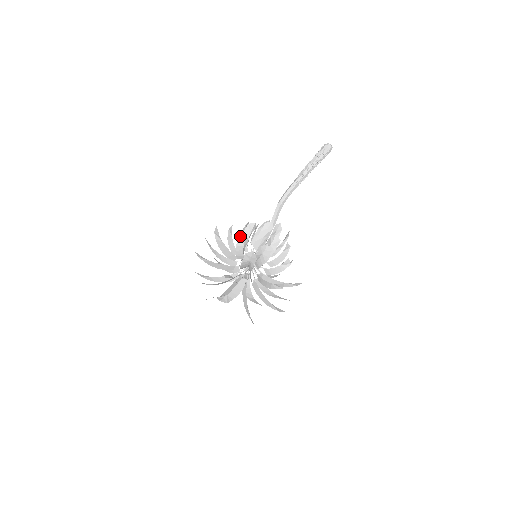
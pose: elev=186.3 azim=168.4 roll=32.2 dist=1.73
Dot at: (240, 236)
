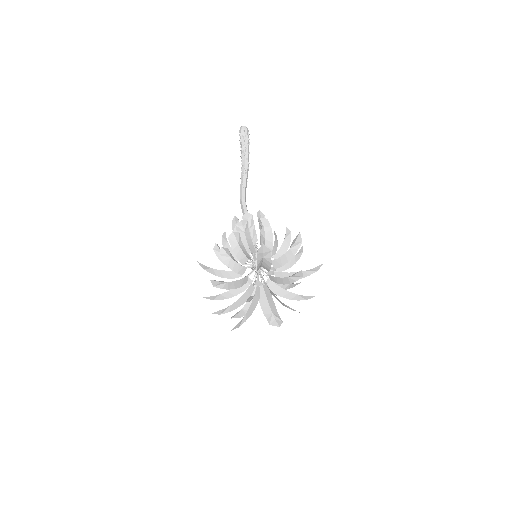
Dot at: (213, 249)
